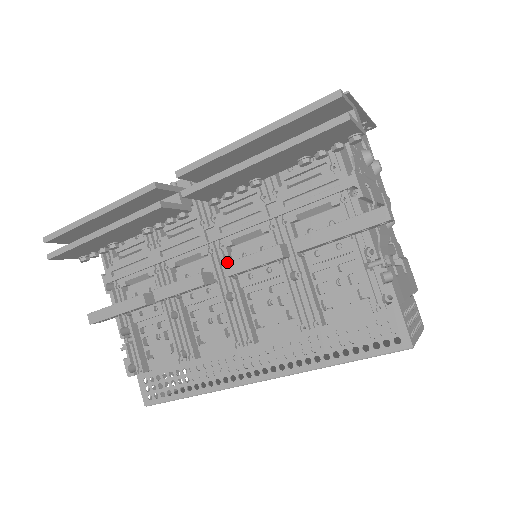
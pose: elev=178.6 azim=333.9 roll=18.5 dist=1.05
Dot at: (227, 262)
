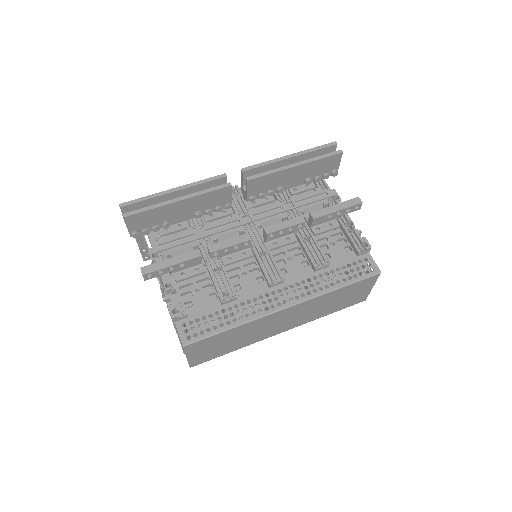
Dot at: (259, 234)
